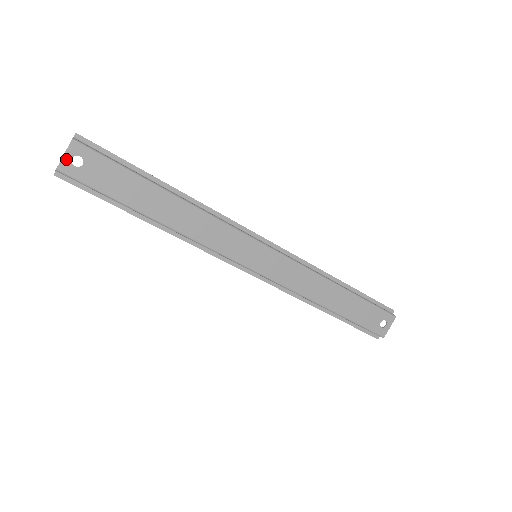
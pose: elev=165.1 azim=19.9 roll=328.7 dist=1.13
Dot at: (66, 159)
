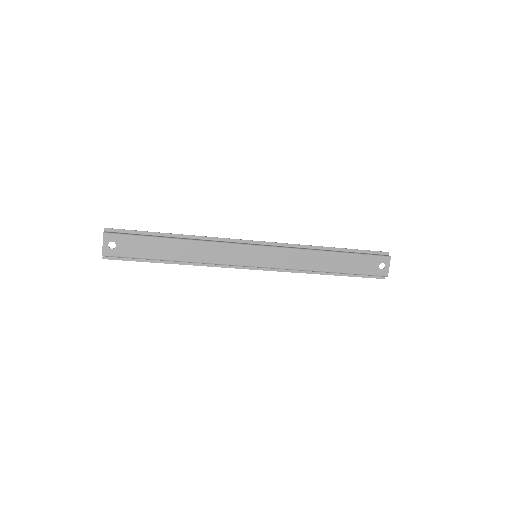
Dot at: (105, 247)
